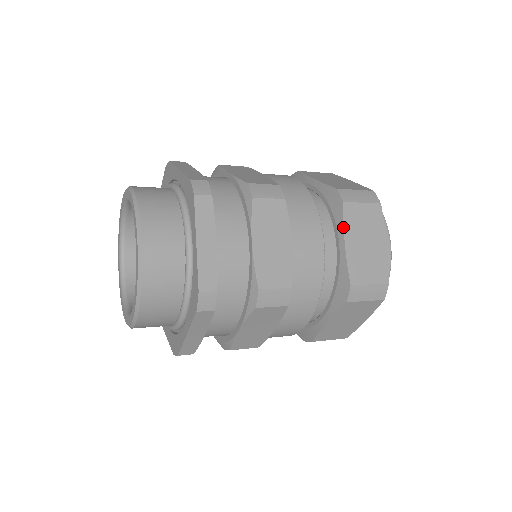
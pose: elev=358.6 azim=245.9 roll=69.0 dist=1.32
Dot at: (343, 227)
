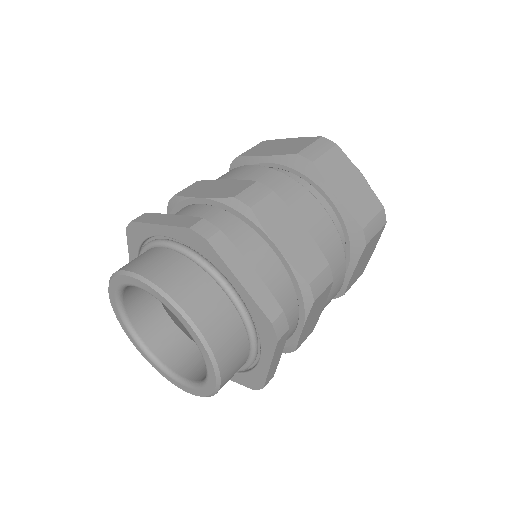
Dot at: (327, 184)
